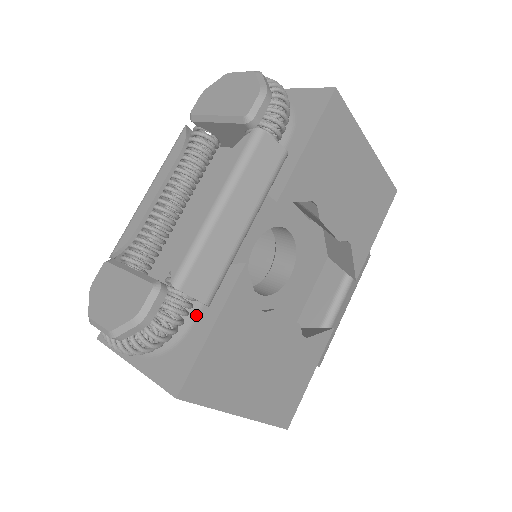
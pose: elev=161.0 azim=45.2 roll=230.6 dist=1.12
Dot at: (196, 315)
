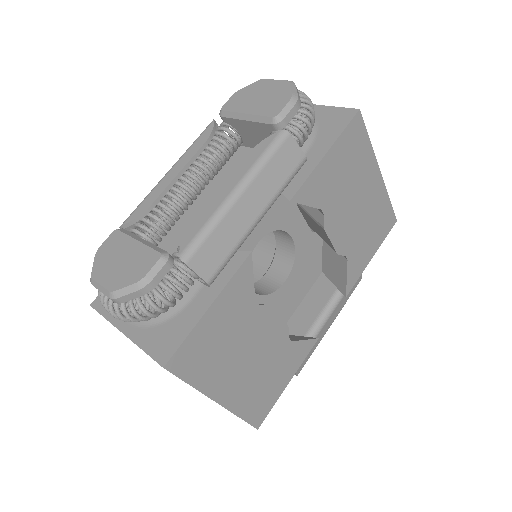
Dot at: (195, 293)
